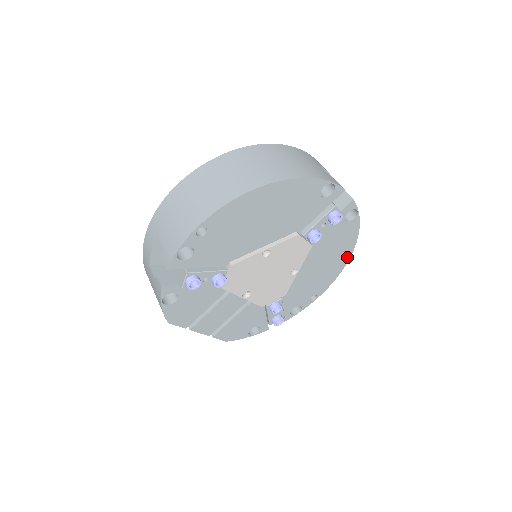
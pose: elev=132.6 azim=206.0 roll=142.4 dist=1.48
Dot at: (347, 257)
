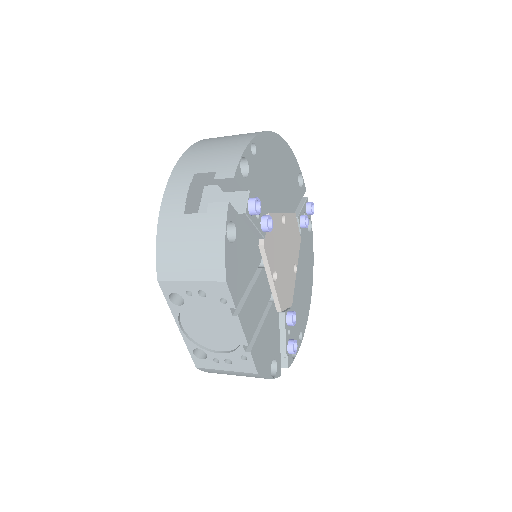
Dot at: (311, 285)
